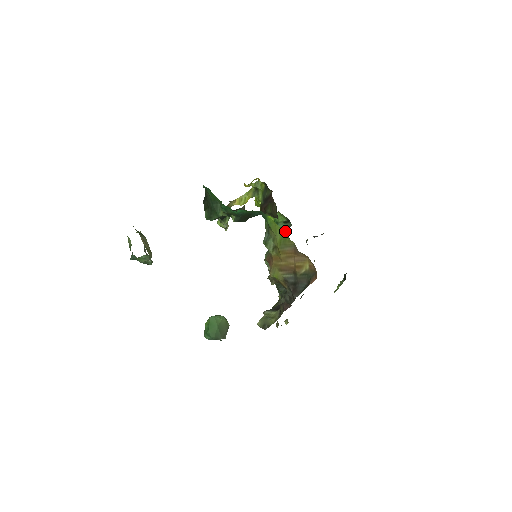
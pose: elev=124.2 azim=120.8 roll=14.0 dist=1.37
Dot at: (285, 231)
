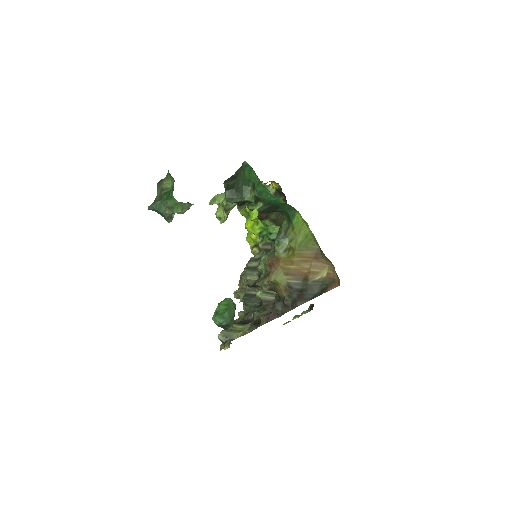
Dot at: occluded
